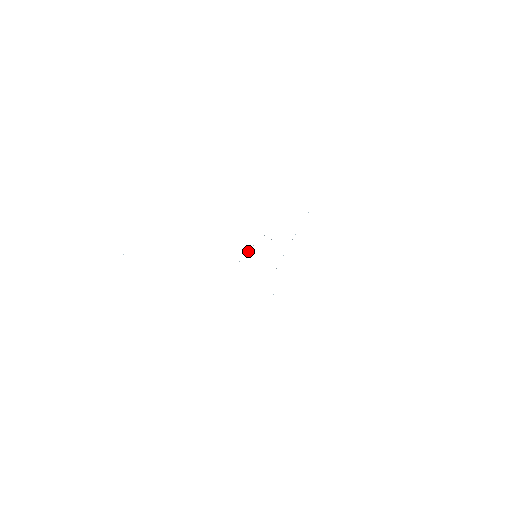
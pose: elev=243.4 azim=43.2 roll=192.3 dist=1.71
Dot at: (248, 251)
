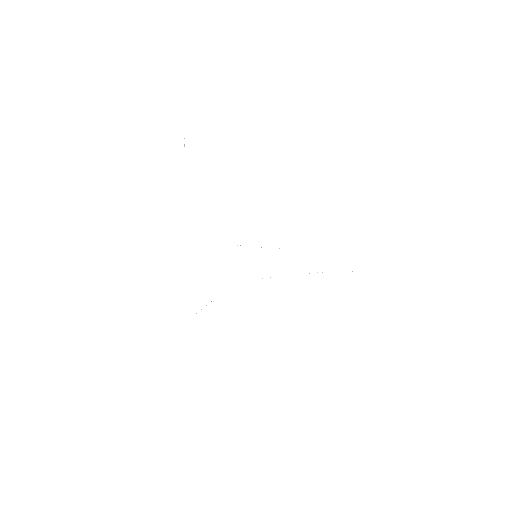
Dot at: occluded
